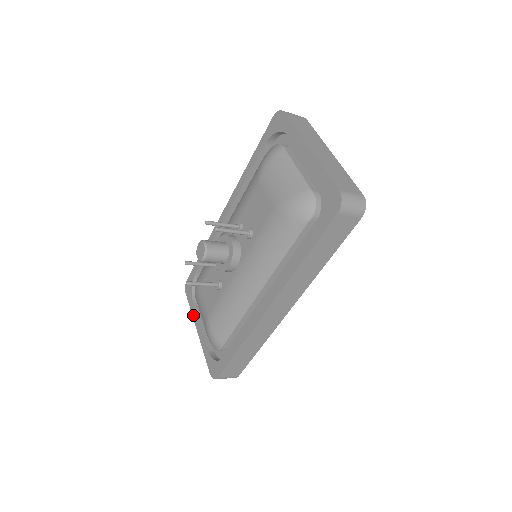
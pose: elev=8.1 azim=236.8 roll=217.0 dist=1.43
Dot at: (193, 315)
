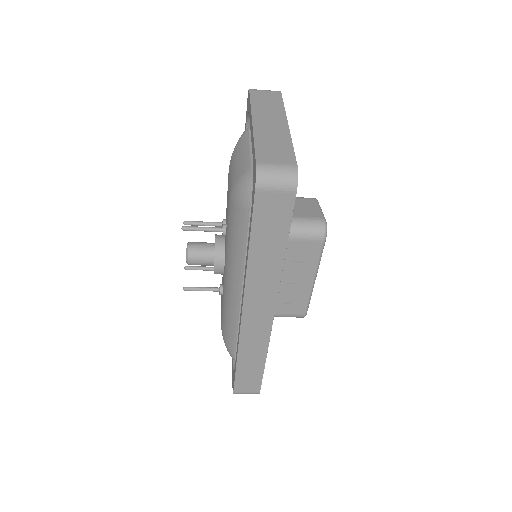
Dot at: occluded
